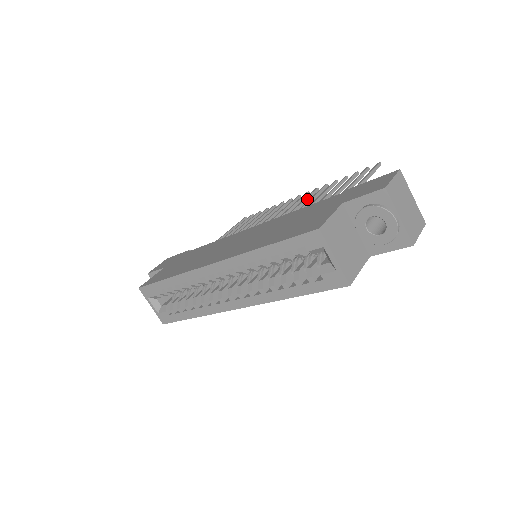
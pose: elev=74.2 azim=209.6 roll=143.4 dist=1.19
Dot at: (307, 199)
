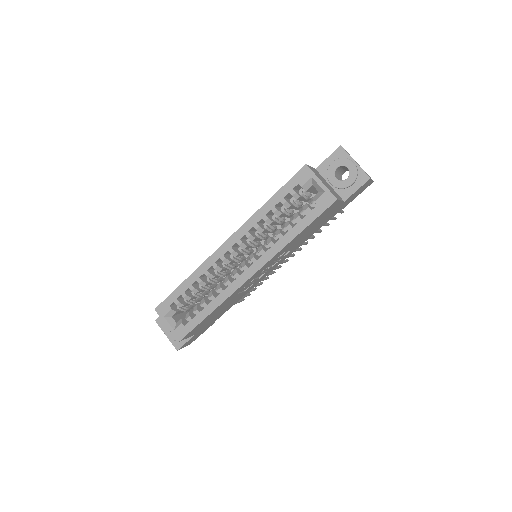
Dot at: occluded
